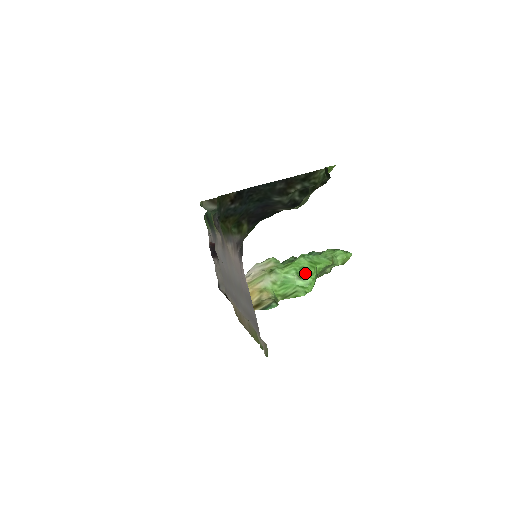
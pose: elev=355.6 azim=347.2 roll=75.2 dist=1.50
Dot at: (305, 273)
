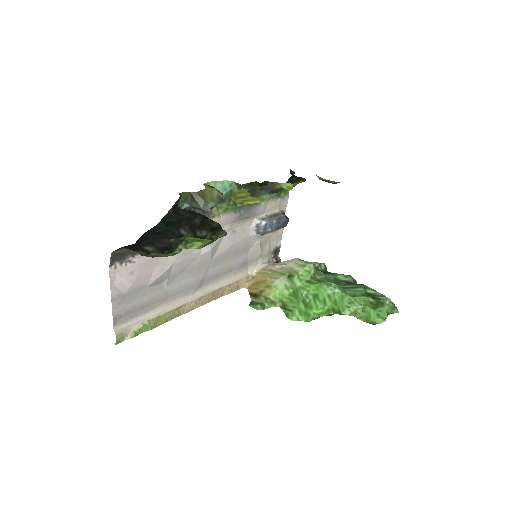
Dot at: (312, 302)
